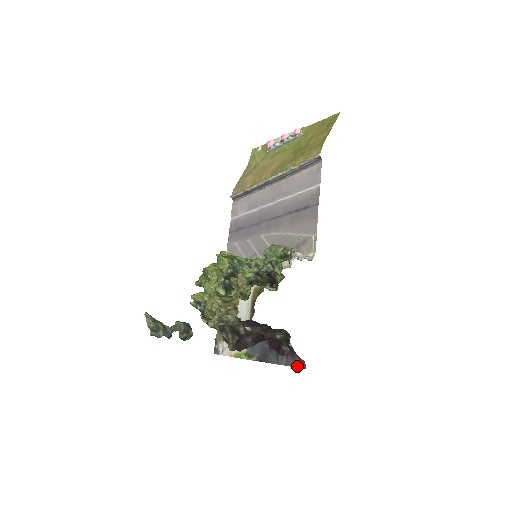
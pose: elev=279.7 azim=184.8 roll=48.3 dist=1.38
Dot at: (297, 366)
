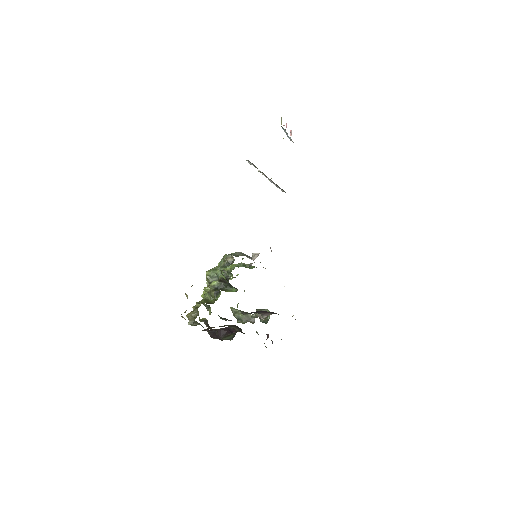
Dot at: occluded
